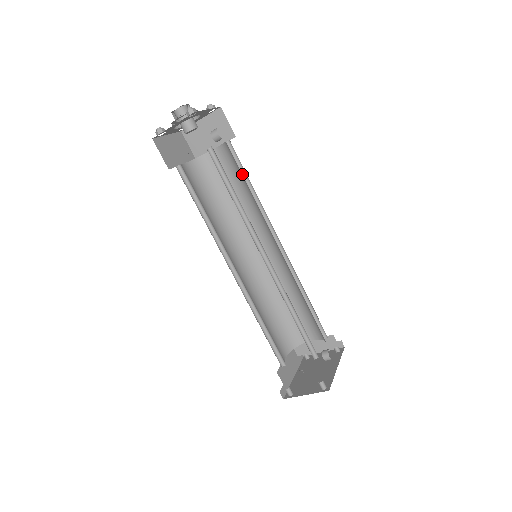
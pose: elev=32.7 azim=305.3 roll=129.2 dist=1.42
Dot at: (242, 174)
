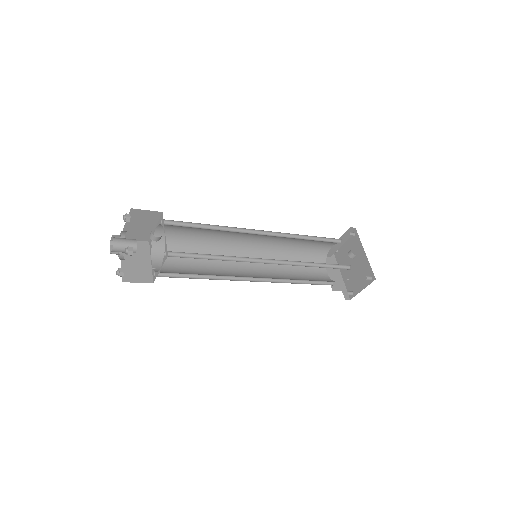
Dot at: (193, 225)
